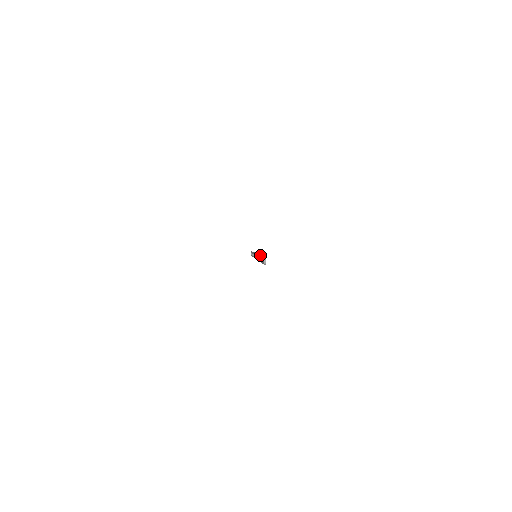
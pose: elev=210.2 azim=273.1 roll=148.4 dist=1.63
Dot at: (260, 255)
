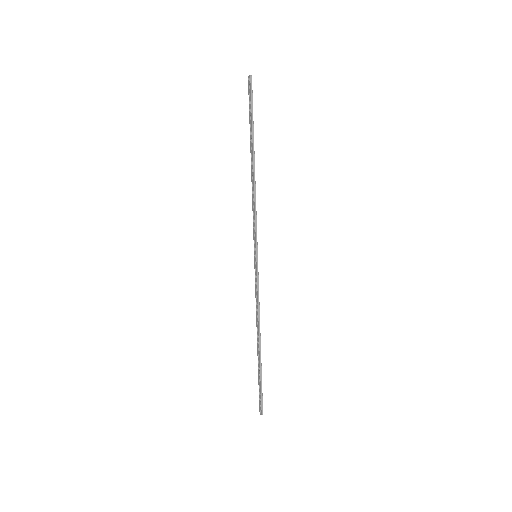
Dot at: (260, 366)
